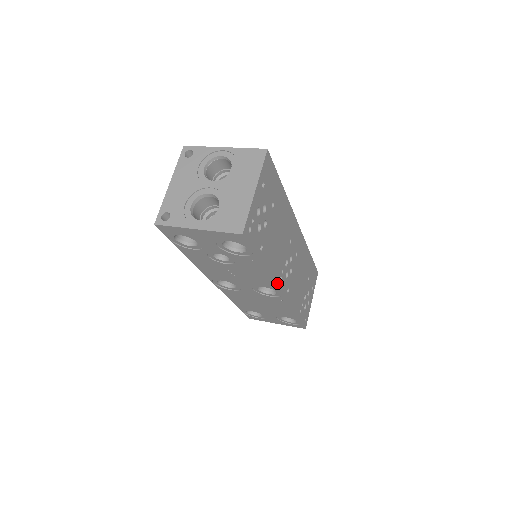
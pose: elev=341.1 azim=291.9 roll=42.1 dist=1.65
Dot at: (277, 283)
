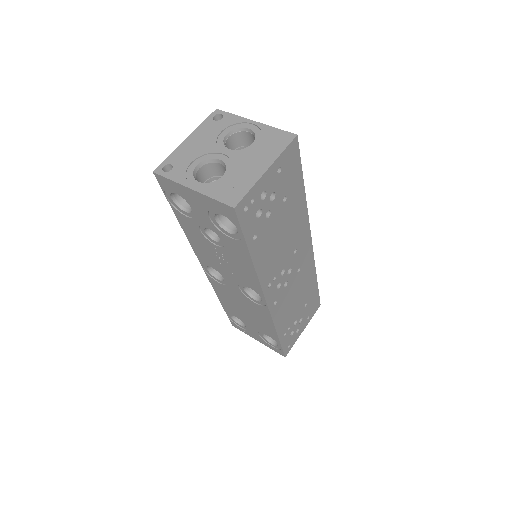
Dot at: (263, 287)
